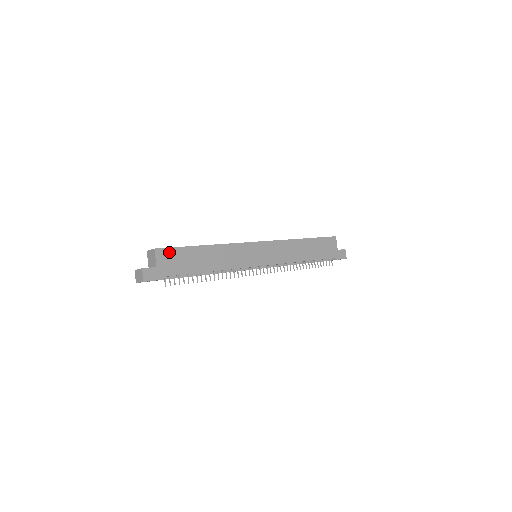
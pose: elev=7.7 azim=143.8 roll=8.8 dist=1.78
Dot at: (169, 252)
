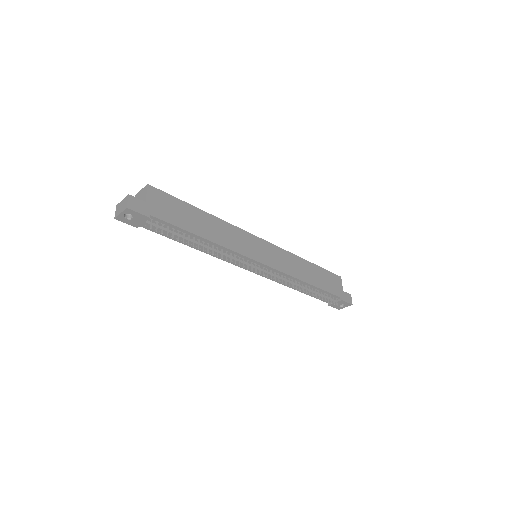
Dot at: (163, 196)
